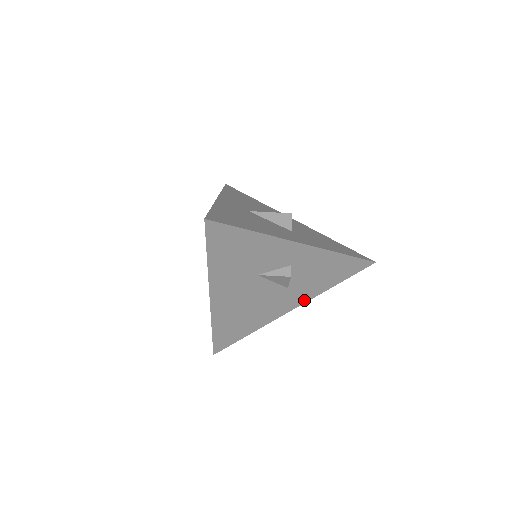
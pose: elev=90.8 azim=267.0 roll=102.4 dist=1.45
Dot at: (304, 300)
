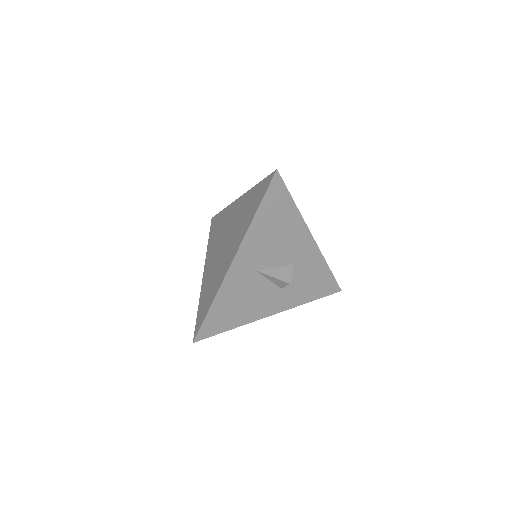
Dot at: occluded
